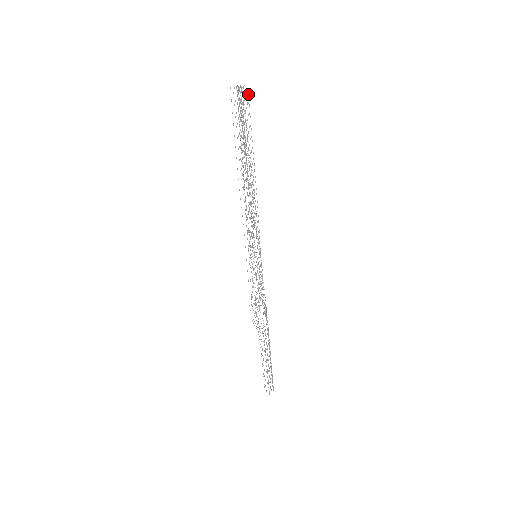
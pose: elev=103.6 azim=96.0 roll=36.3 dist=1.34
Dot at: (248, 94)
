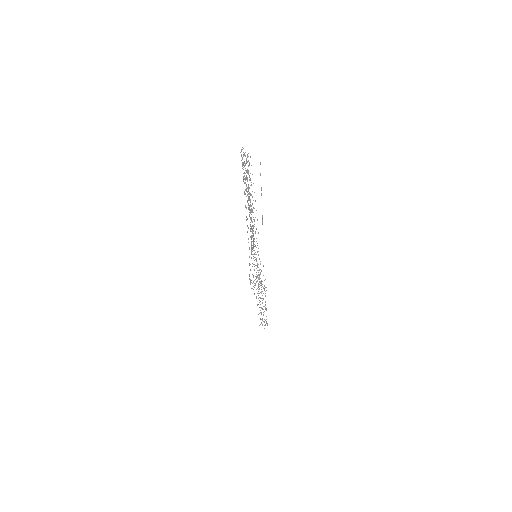
Dot at: occluded
